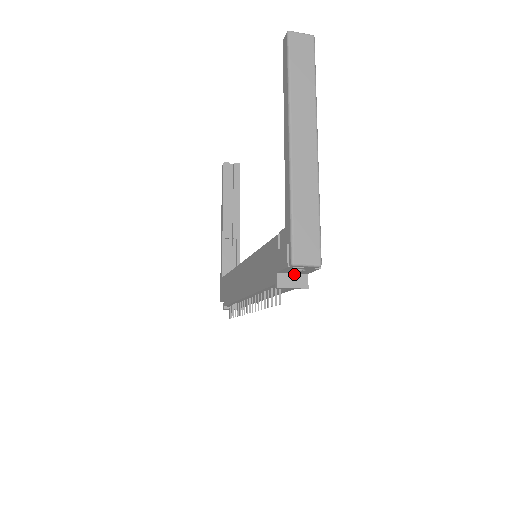
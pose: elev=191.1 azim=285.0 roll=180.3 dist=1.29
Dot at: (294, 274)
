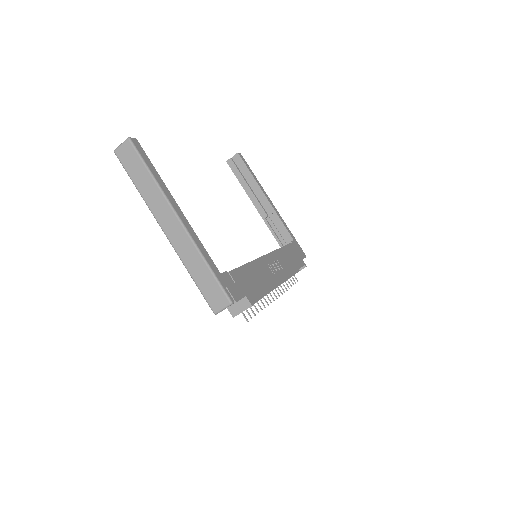
Dot at: (237, 302)
